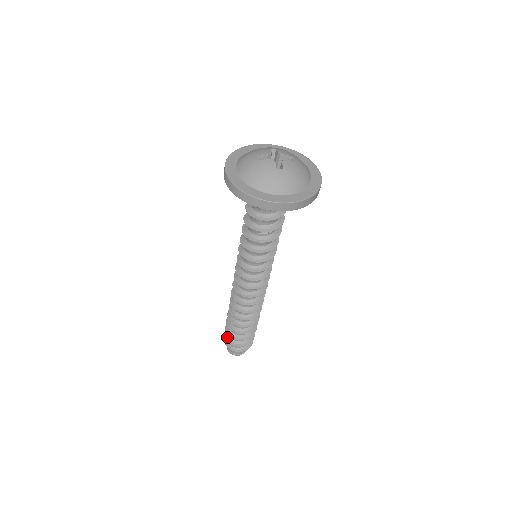
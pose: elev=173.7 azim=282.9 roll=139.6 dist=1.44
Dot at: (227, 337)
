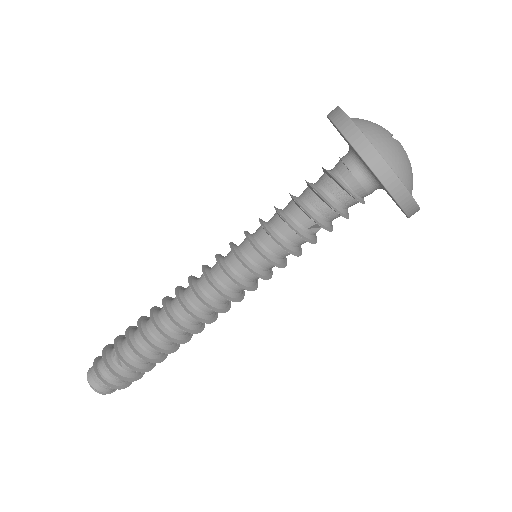
Dot at: (110, 365)
